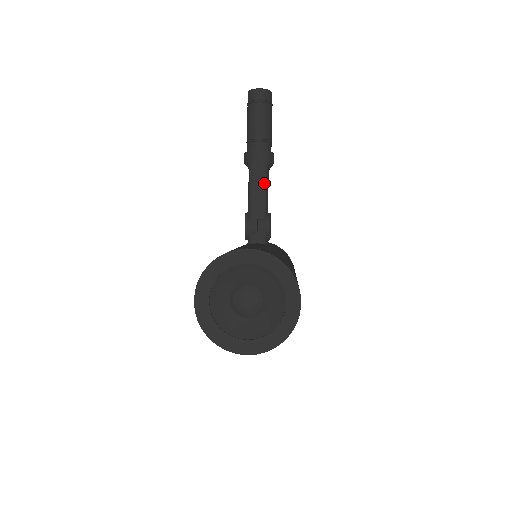
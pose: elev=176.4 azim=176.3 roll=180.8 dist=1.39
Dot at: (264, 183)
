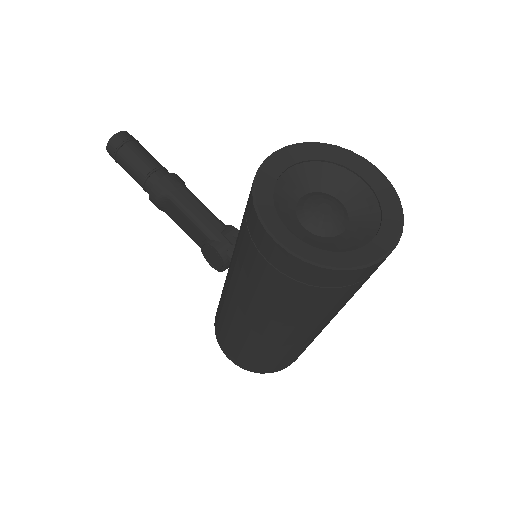
Dot at: (195, 199)
